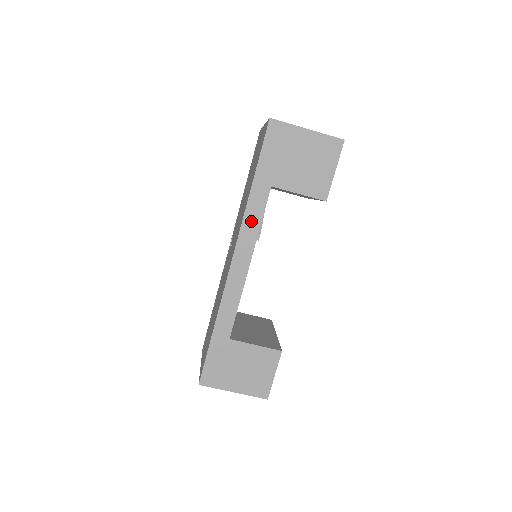
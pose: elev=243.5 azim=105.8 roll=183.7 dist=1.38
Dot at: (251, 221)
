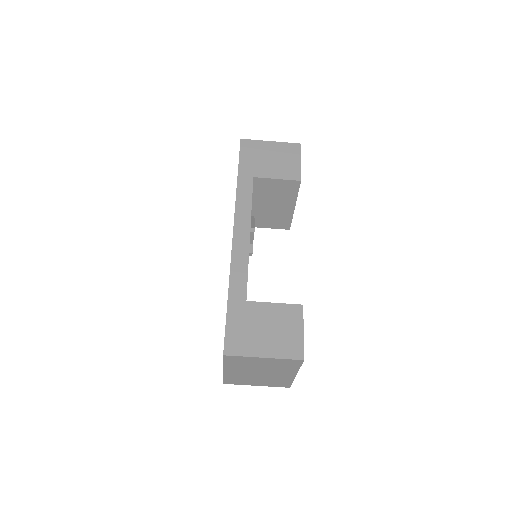
Dot at: (243, 202)
